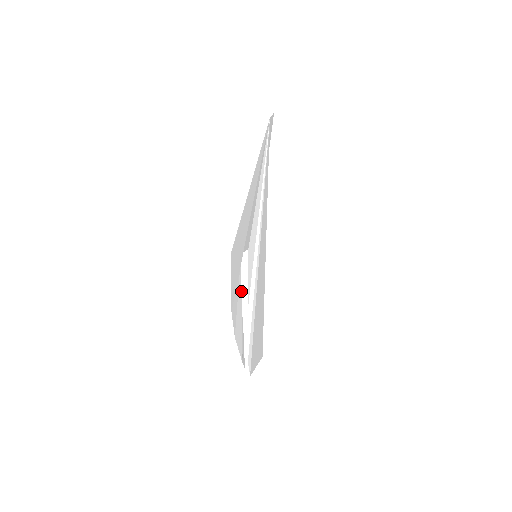
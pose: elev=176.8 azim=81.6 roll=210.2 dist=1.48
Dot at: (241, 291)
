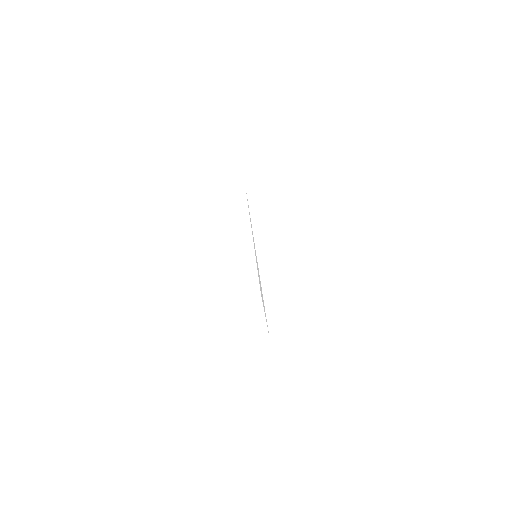
Dot at: occluded
